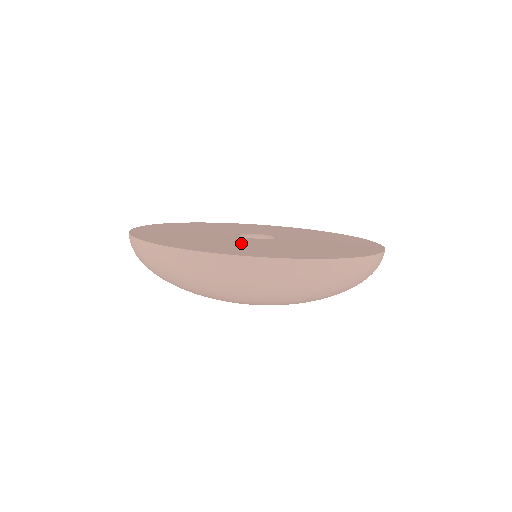
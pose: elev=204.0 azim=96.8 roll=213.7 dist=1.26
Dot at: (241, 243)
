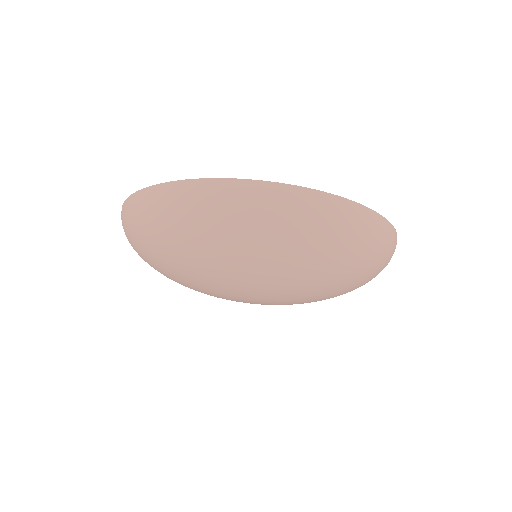
Dot at: occluded
